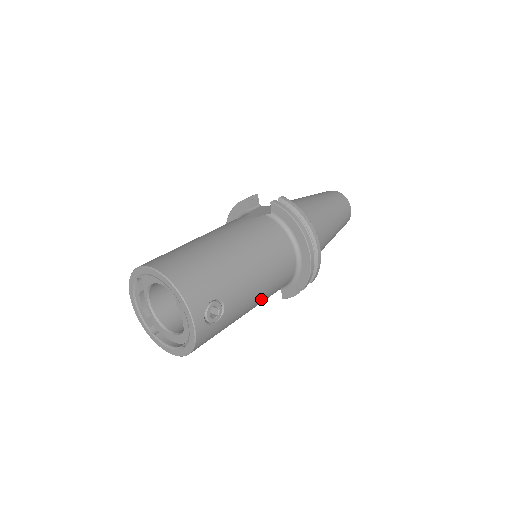
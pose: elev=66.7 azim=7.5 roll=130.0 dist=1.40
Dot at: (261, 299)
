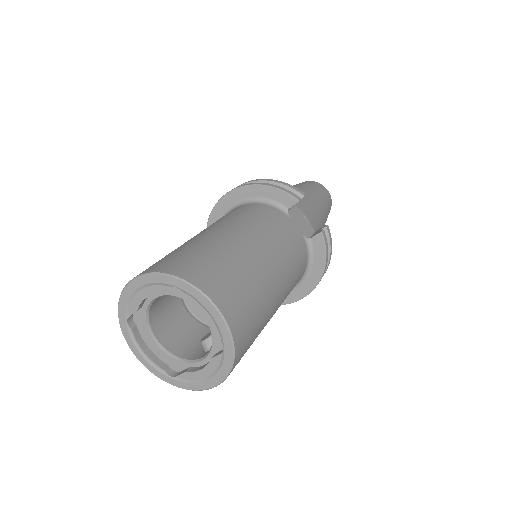
Dot at: occluded
